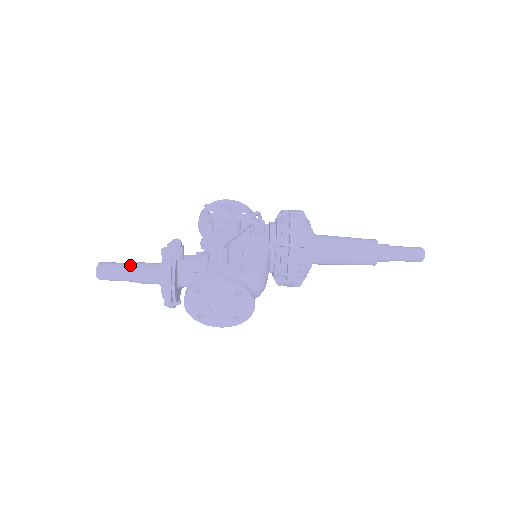
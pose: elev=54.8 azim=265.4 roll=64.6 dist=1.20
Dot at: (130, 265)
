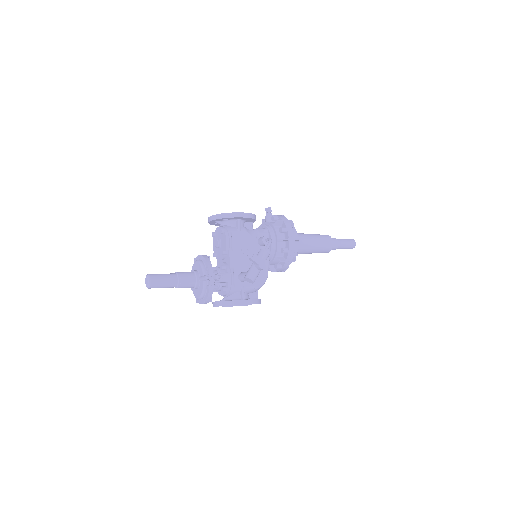
Dot at: (174, 279)
